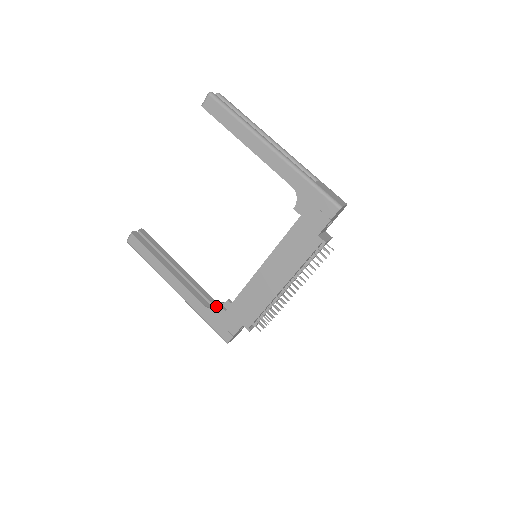
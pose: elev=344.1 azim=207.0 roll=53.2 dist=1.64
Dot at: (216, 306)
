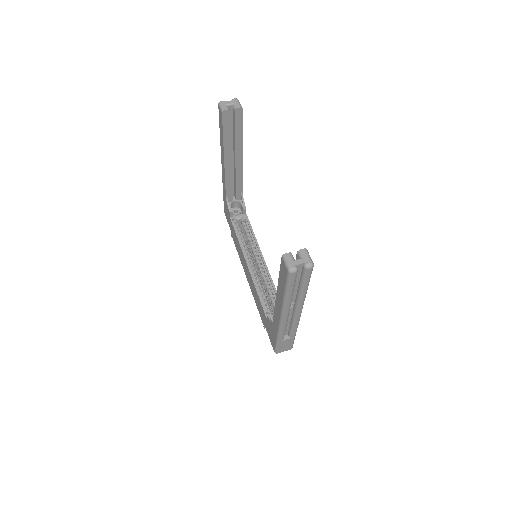
Dot at: (238, 197)
